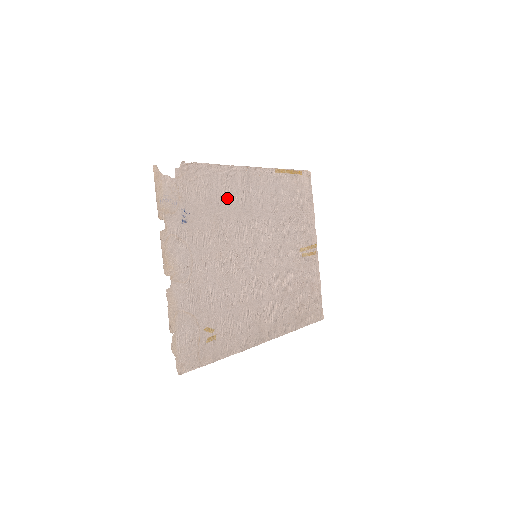
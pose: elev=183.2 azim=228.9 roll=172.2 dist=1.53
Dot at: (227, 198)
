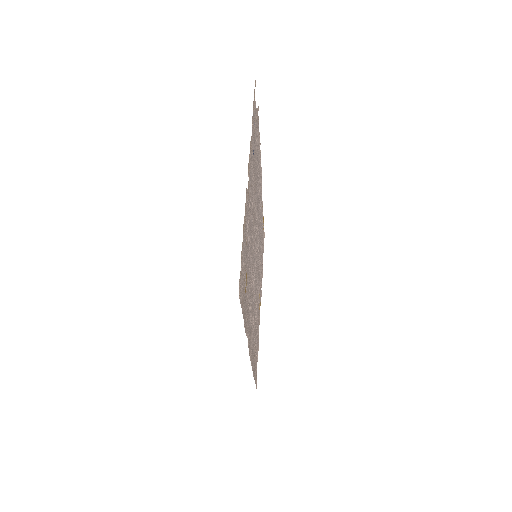
Dot at: occluded
